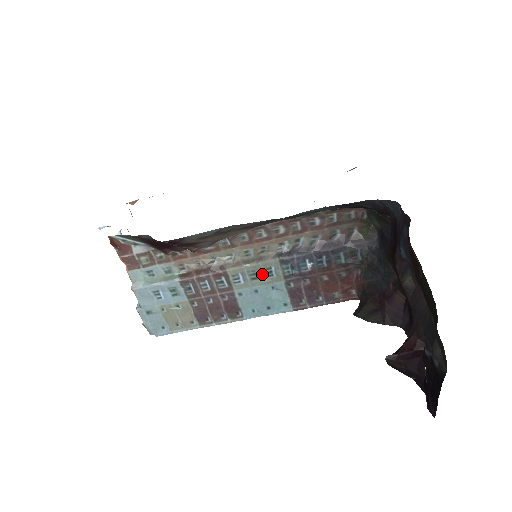
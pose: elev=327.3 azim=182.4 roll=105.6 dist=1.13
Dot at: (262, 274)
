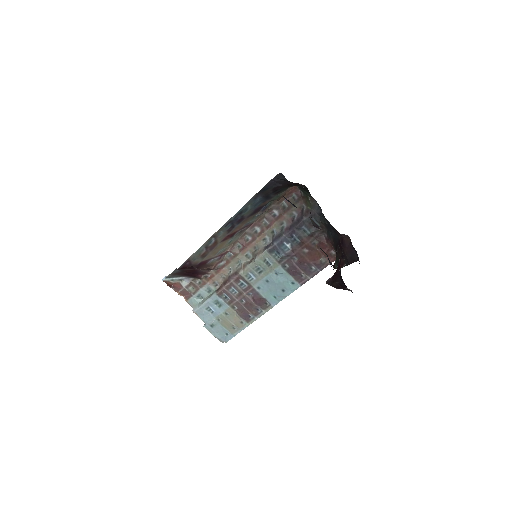
Dot at: (263, 267)
